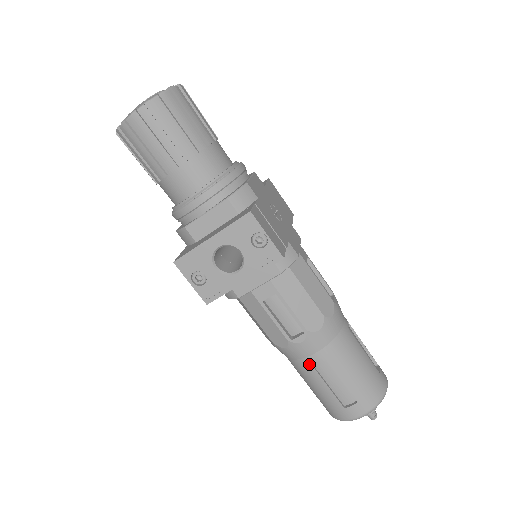
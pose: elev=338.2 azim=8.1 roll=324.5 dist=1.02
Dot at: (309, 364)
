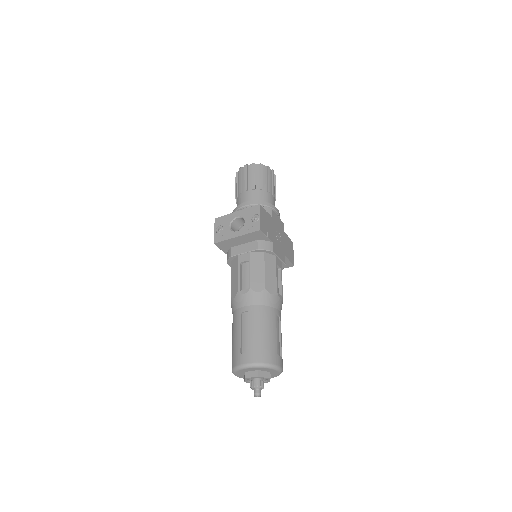
Dot at: (240, 313)
